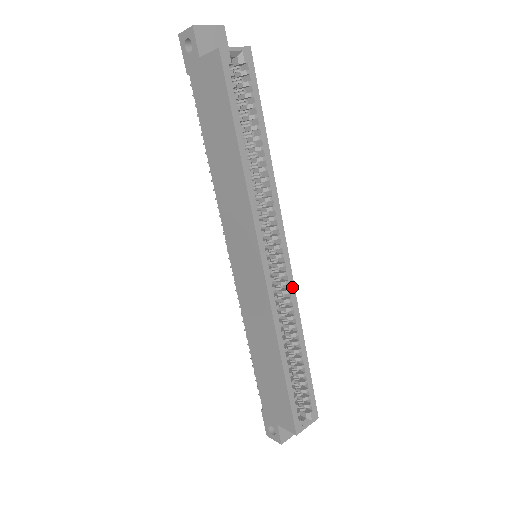
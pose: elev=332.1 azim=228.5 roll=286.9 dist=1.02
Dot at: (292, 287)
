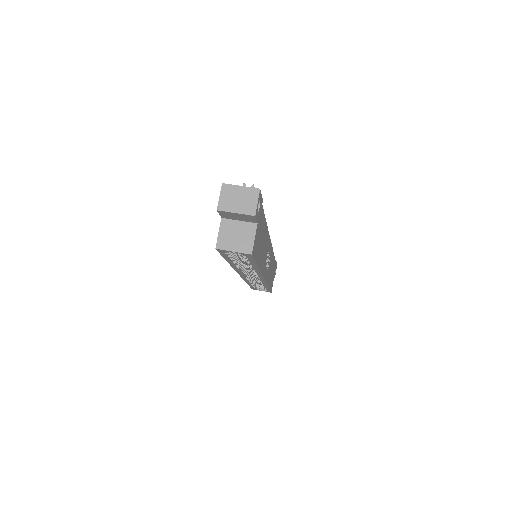
Dot at: (264, 282)
